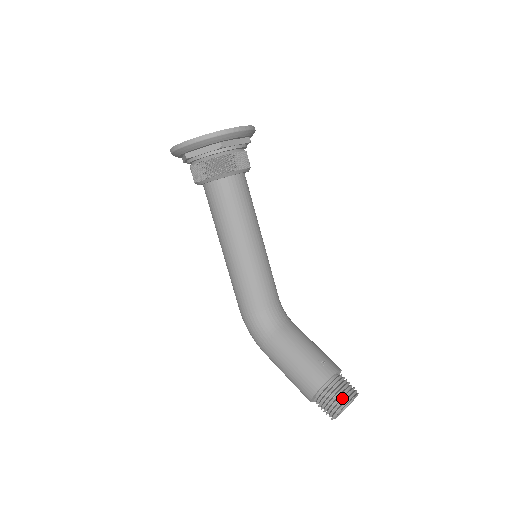
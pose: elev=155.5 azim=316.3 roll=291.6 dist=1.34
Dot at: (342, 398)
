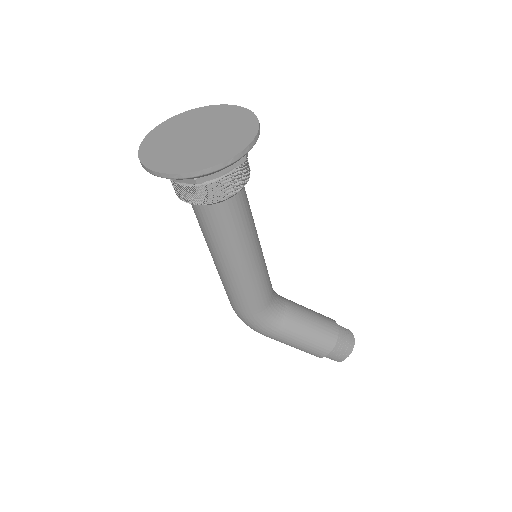
Dot at: (350, 345)
